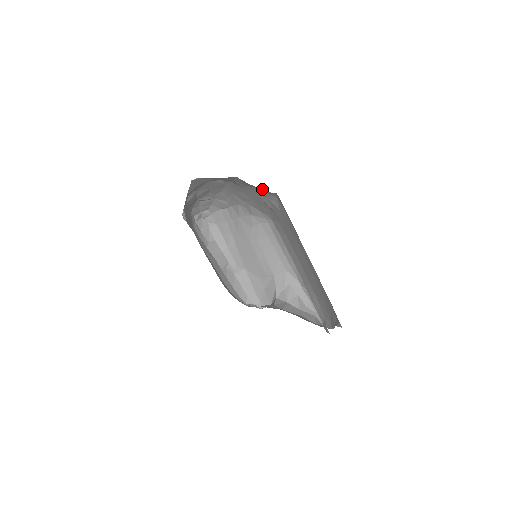
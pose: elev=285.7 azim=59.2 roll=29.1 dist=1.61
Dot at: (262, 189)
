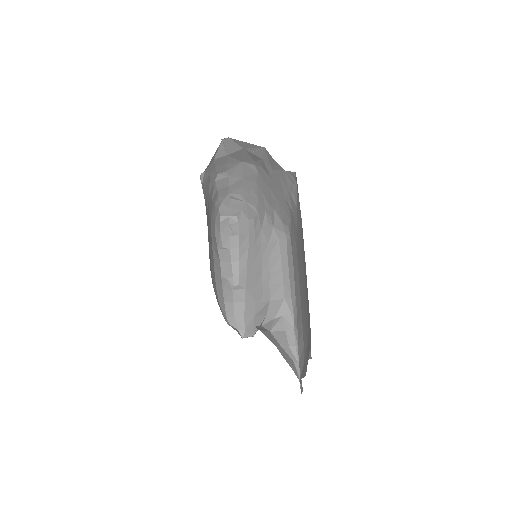
Dot at: (285, 171)
